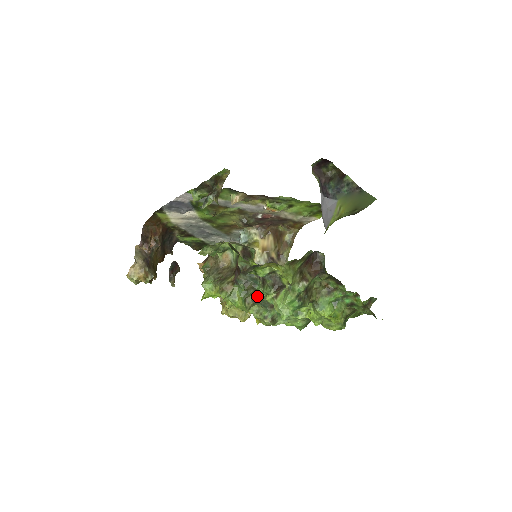
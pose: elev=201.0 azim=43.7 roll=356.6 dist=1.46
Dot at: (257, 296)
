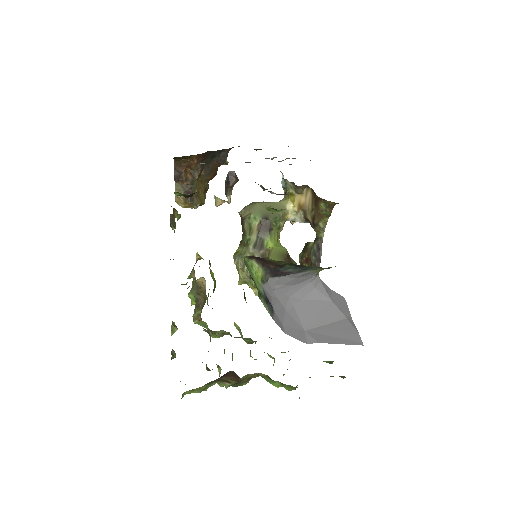
Dot at: (226, 332)
